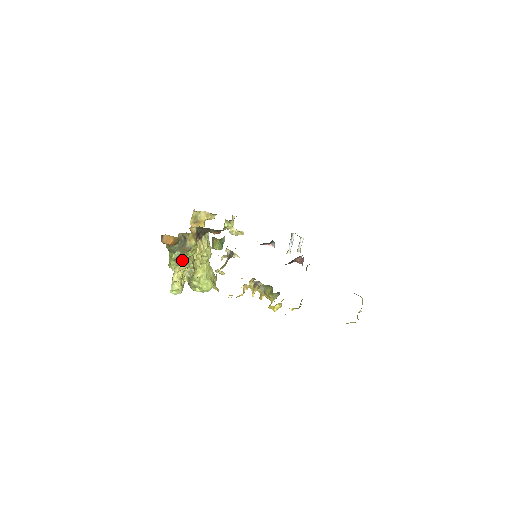
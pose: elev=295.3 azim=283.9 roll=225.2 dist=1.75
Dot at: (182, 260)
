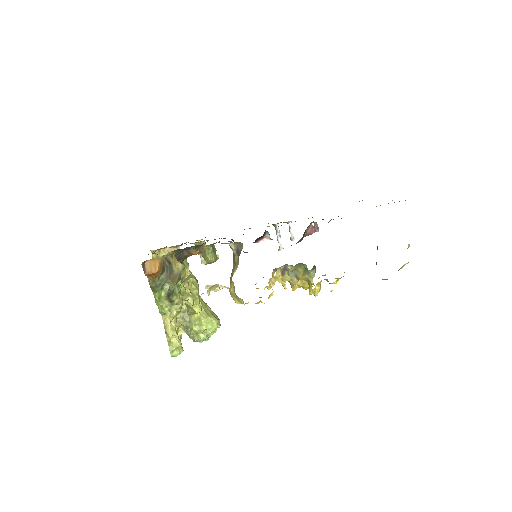
Dot at: (175, 295)
